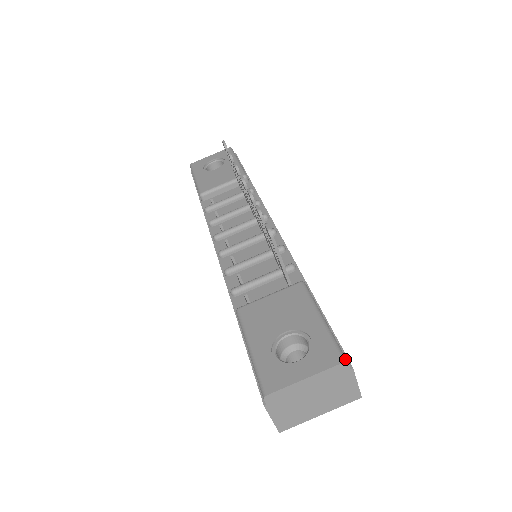
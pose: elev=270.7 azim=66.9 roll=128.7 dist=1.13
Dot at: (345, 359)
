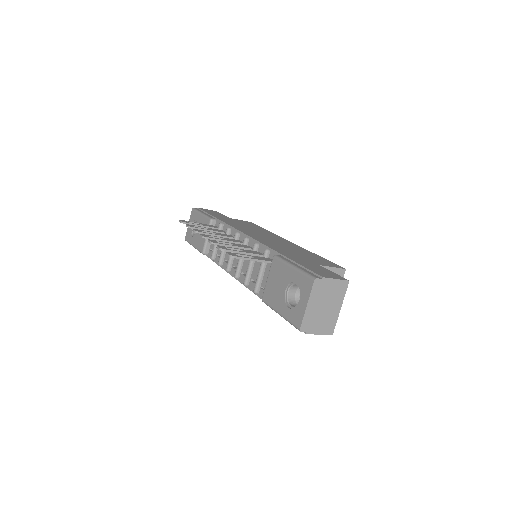
Dot at: (314, 278)
